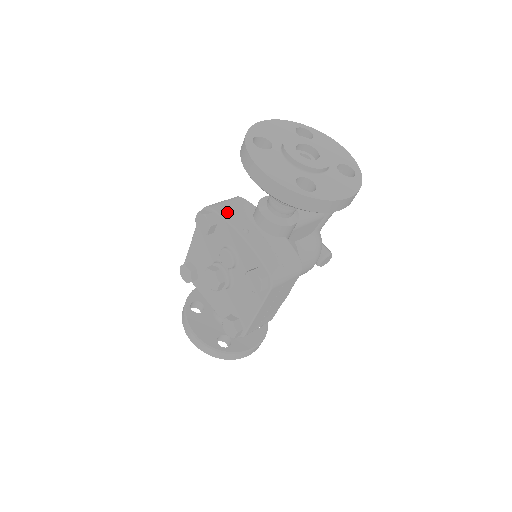
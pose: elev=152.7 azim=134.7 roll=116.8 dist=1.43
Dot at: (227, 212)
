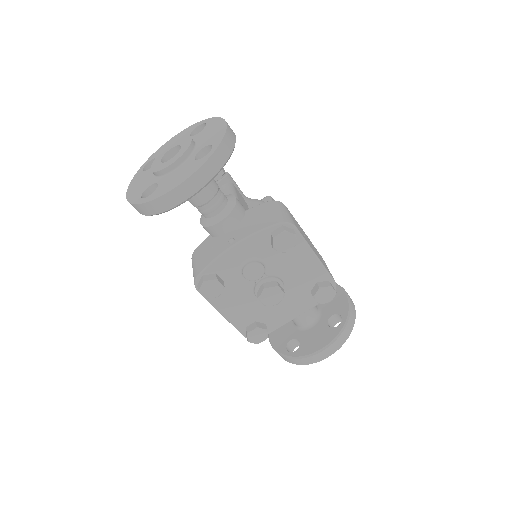
Dot at: (206, 260)
